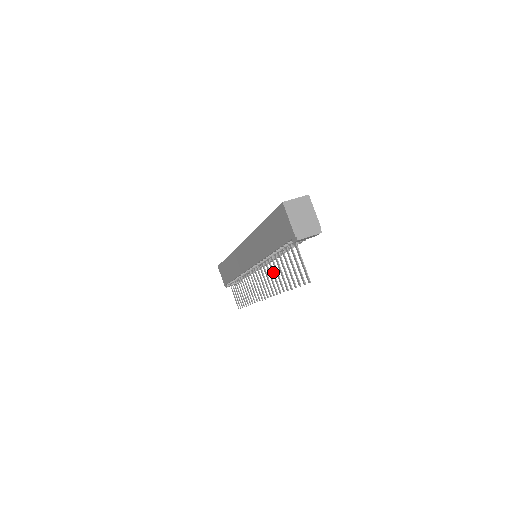
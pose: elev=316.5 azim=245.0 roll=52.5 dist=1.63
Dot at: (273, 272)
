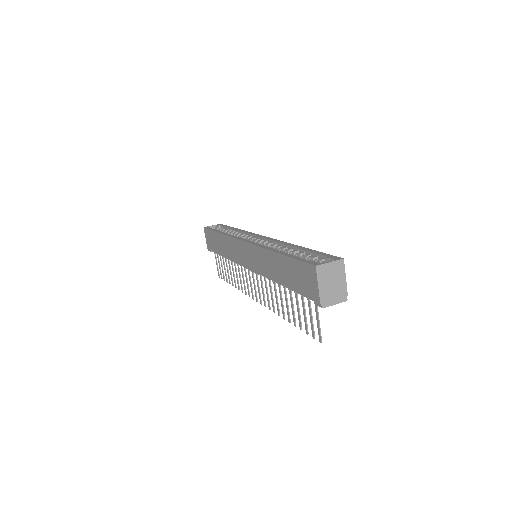
Dot at: (276, 294)
